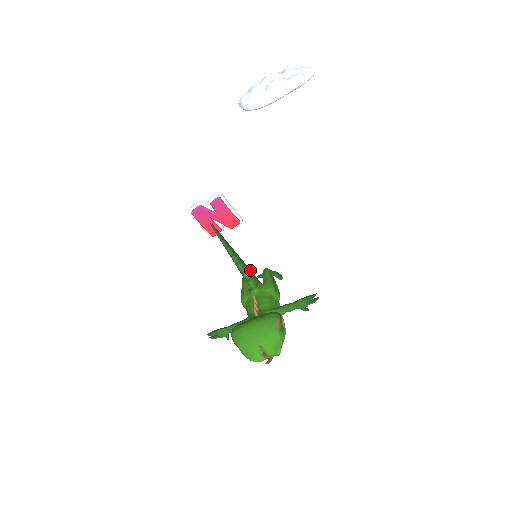
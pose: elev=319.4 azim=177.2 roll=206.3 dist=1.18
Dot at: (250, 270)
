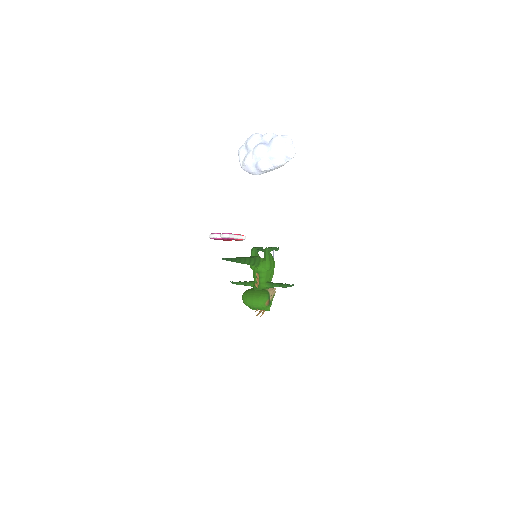
Dot at: (253, 258)
